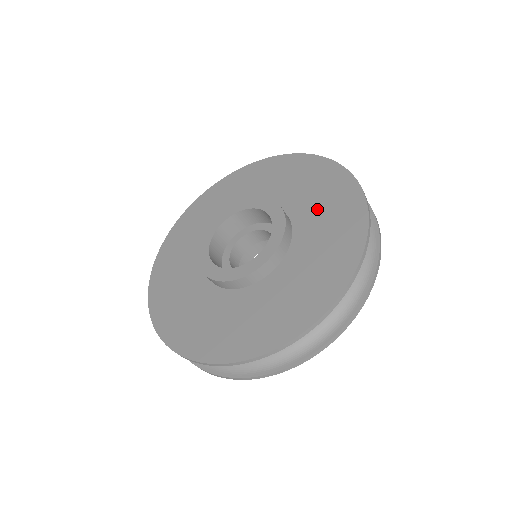
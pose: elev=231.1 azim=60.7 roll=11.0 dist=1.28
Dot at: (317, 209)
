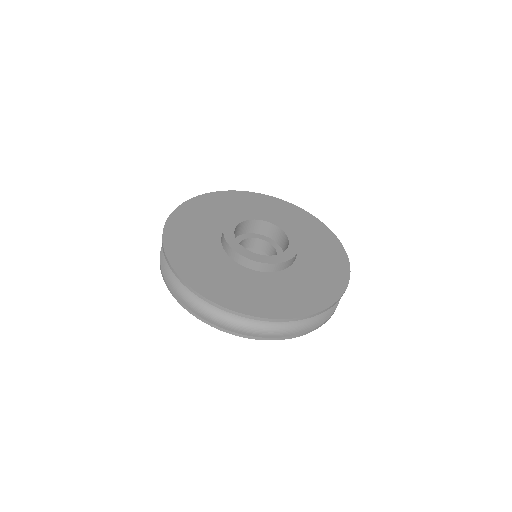
Dot at: (316, 266)
